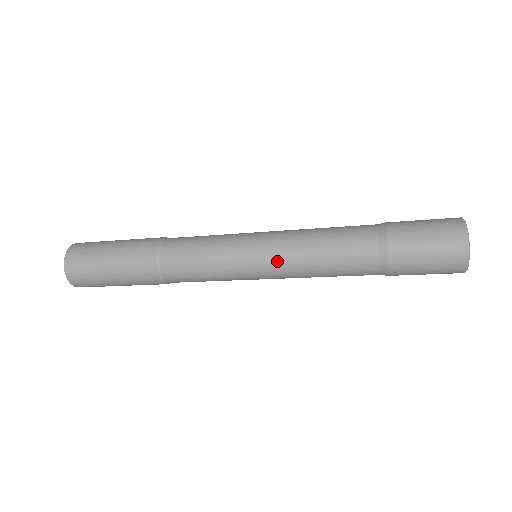
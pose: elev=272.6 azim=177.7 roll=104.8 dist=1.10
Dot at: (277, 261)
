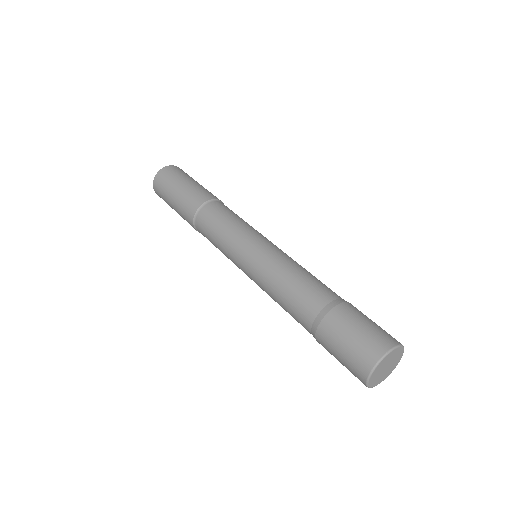
Dot at: (258, 264)
